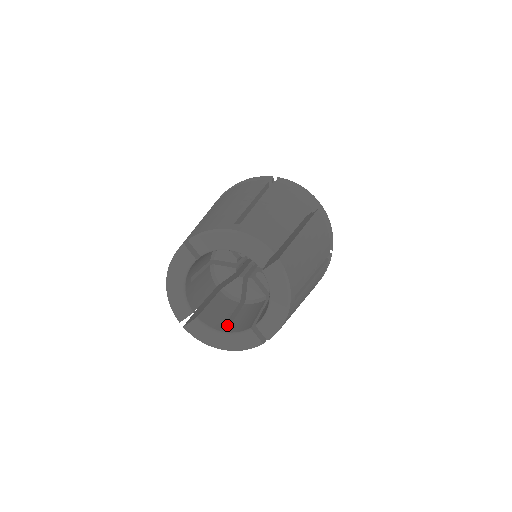
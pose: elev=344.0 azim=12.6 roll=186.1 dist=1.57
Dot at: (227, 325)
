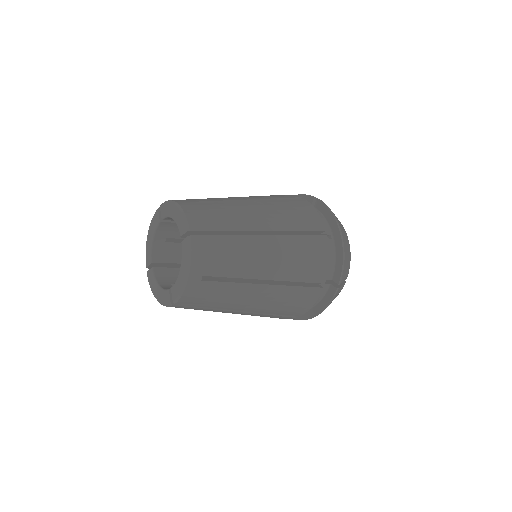
Dot at: (171, 285)
